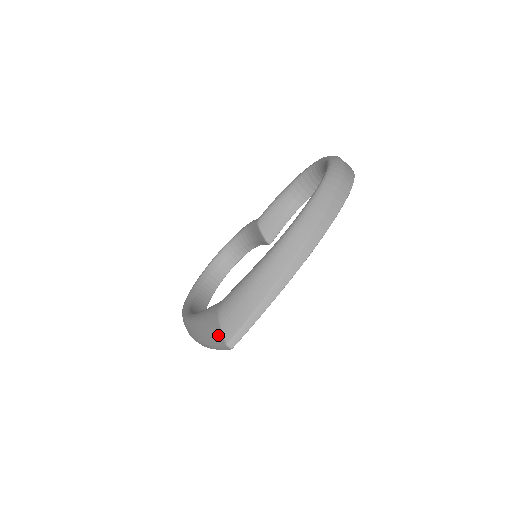
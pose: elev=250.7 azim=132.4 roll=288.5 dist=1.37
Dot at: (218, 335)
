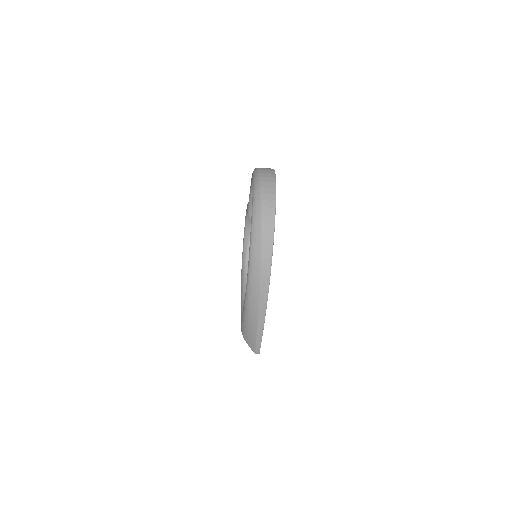
Dot at: occluded
